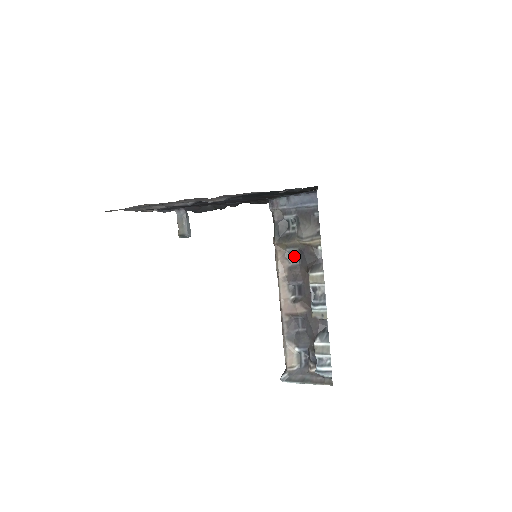
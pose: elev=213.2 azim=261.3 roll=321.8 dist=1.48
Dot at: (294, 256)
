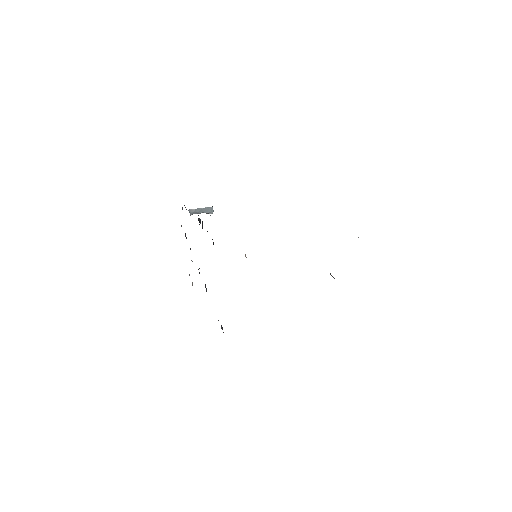
Dot at: occluded
